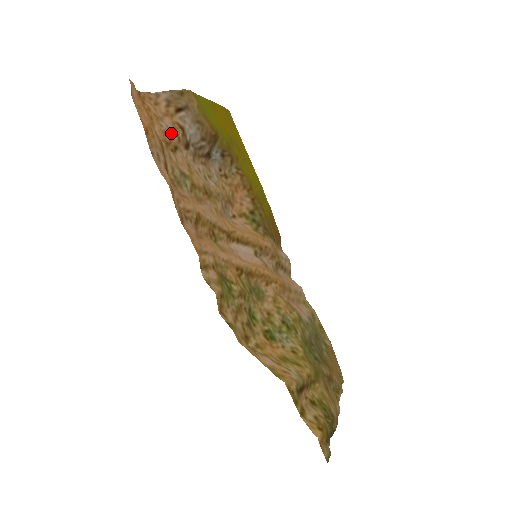
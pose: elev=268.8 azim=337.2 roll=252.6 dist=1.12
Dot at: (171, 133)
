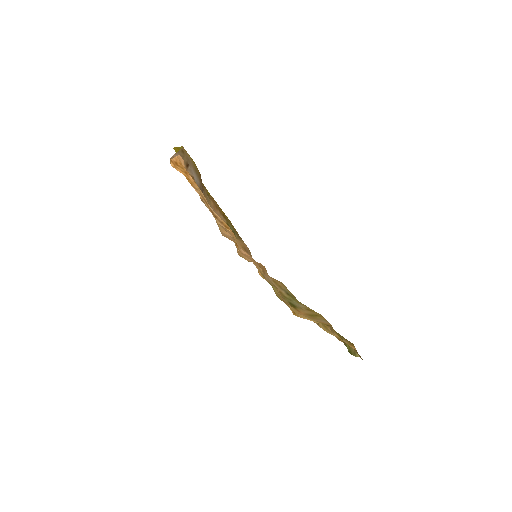
Dot at: occluded
